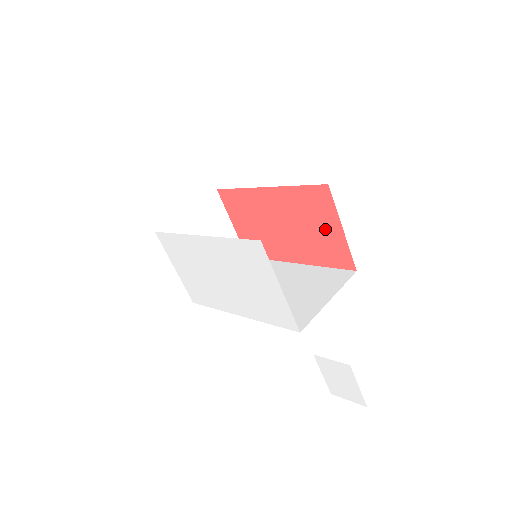
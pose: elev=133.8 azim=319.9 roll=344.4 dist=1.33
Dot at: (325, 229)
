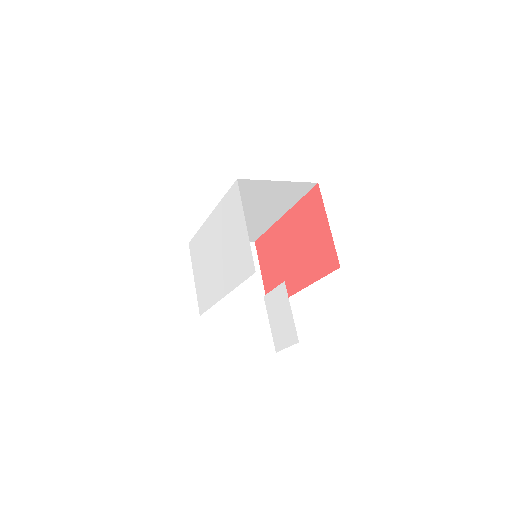
Dot at: (318, 232)
